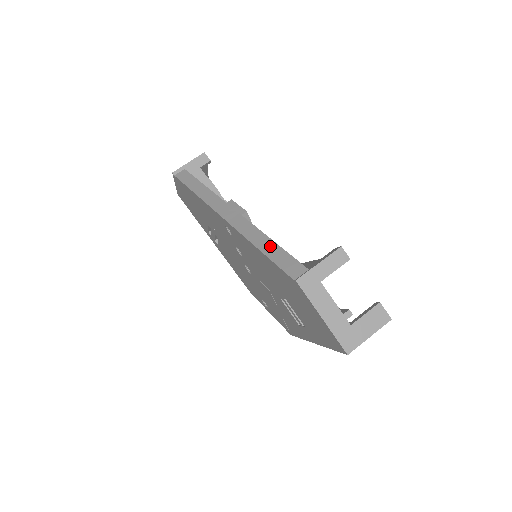
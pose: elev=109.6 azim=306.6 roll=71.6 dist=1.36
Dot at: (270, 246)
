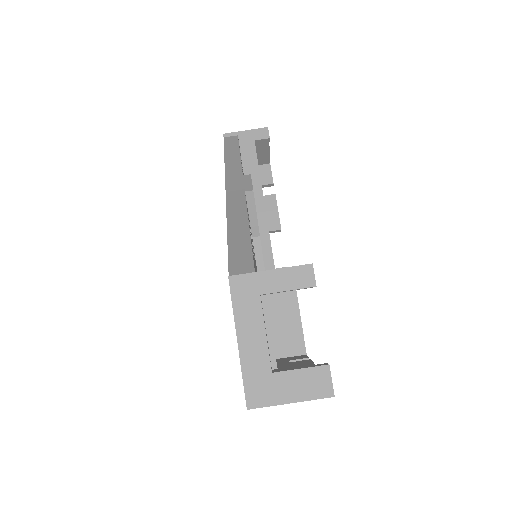
Dot at: (241, 231)
